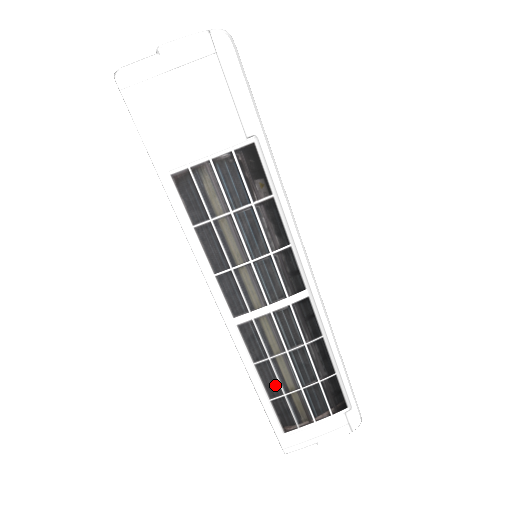
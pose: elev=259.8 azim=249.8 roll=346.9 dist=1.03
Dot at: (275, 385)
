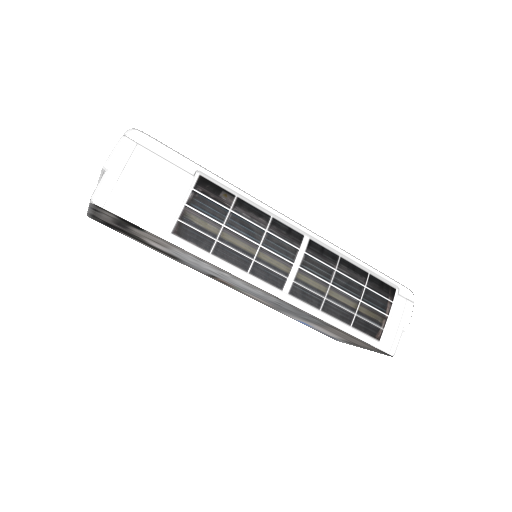
Dot at: (344, 313)
